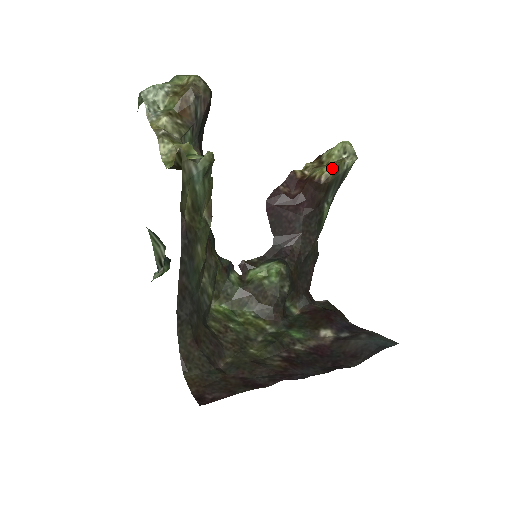
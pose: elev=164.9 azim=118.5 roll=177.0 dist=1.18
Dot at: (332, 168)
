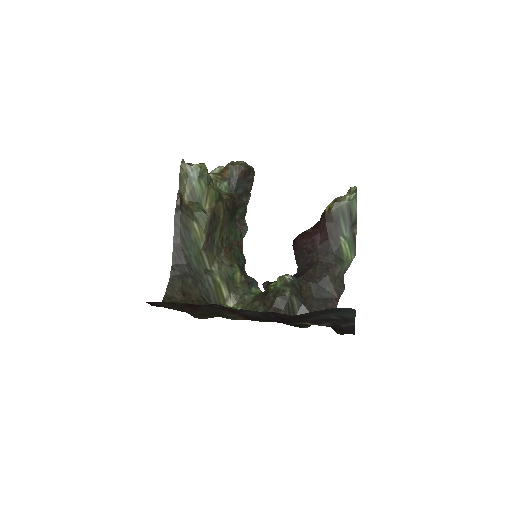
Dot at: (334, 201)
